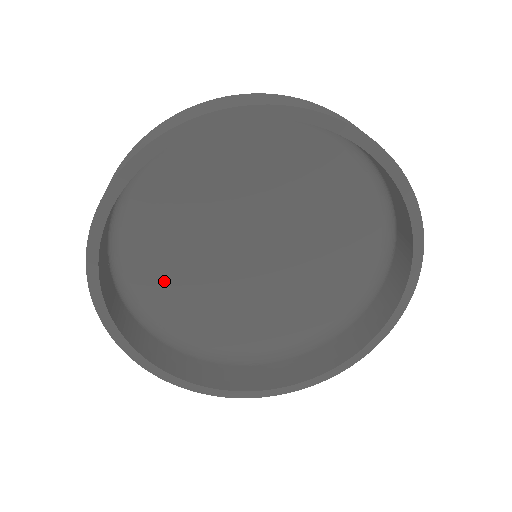
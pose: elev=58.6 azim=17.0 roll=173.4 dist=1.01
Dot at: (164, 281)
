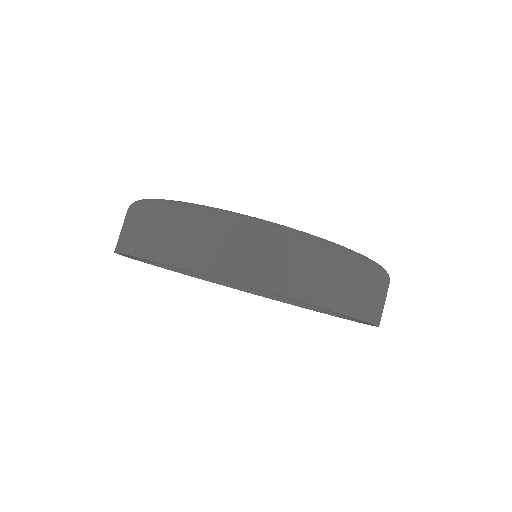
Dot at: occluded
